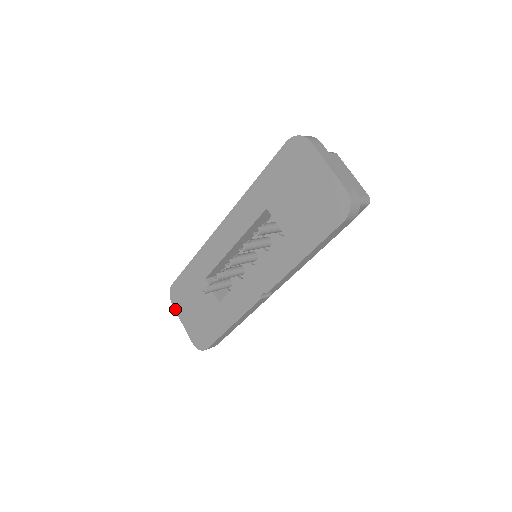
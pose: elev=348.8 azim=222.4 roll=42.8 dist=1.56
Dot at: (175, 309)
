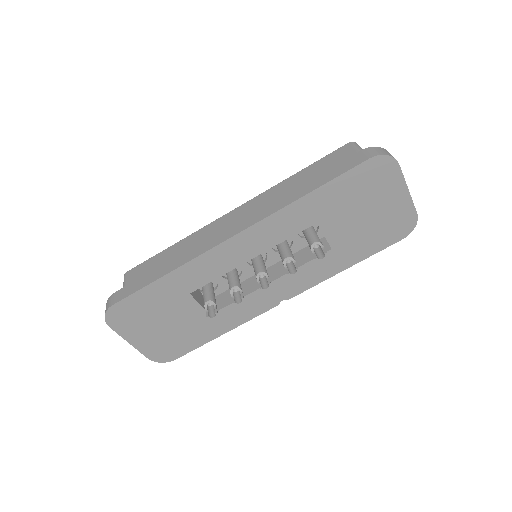
Dot at: (116, 331)
